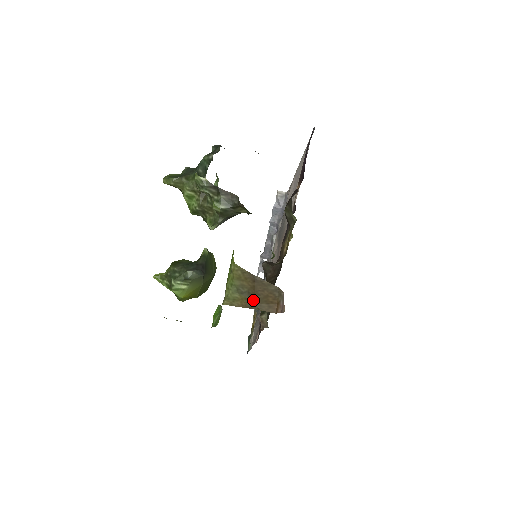
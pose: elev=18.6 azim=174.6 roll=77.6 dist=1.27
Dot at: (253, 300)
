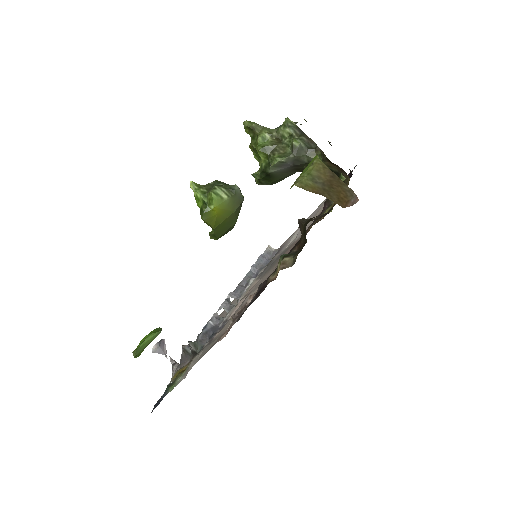
Dot at: (326, 190)
